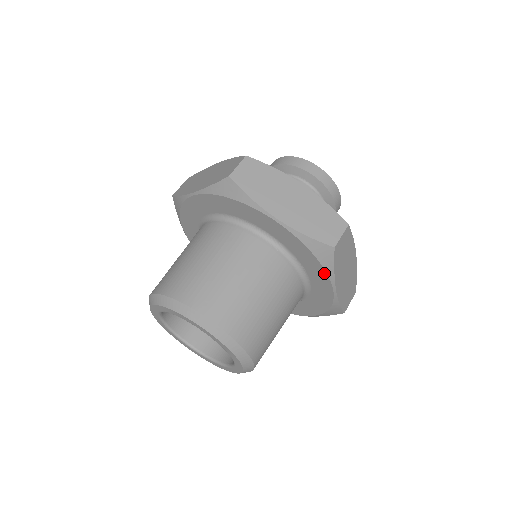
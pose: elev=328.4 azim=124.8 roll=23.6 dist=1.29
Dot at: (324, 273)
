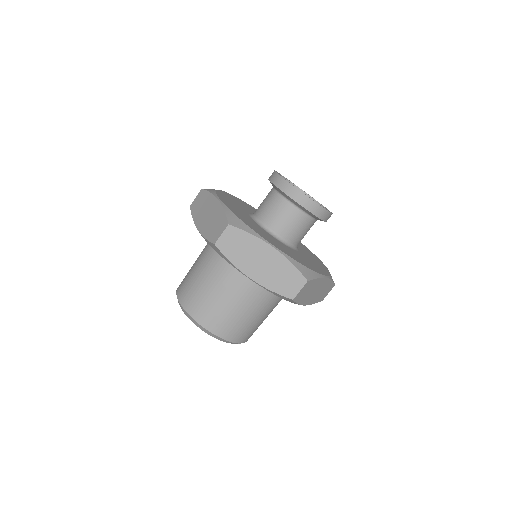
Dot at: occluded
